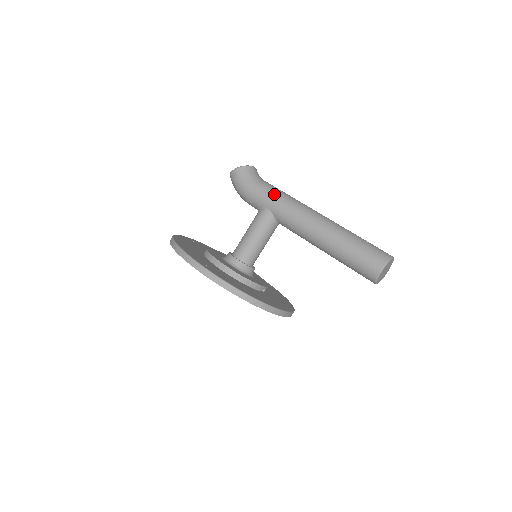
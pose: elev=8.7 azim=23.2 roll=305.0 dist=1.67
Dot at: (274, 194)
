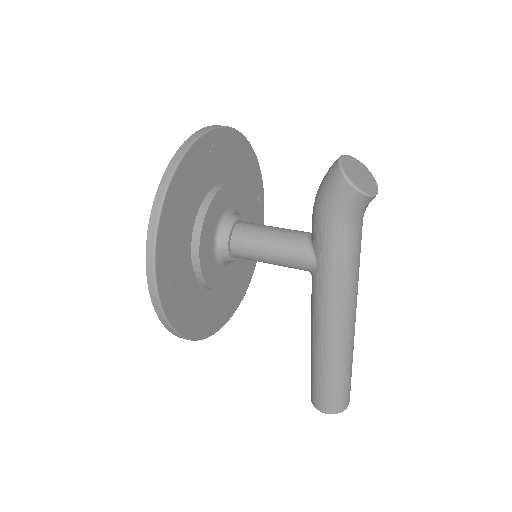
Dot at: (342, 266)
